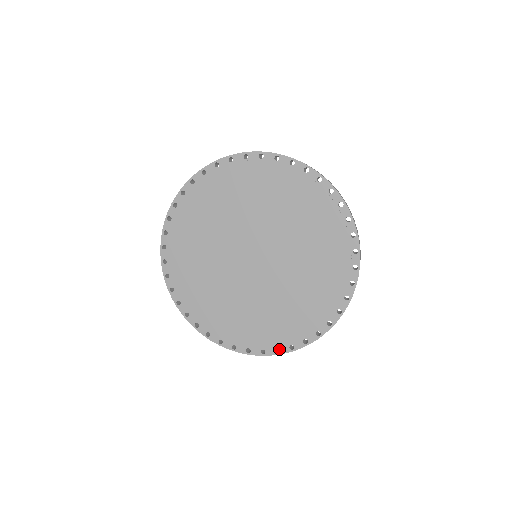
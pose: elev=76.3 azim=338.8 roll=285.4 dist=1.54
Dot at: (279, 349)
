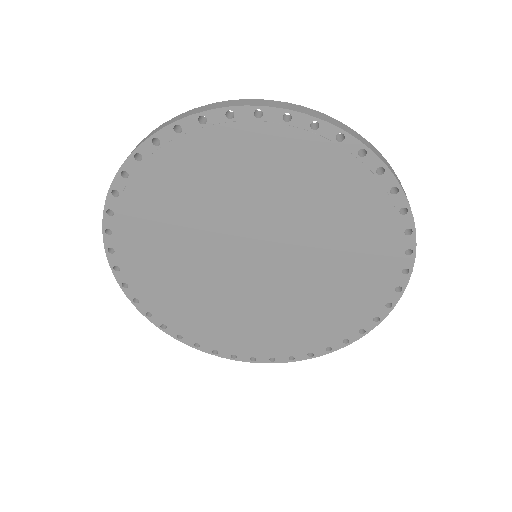
Dot at: (347, 339)
